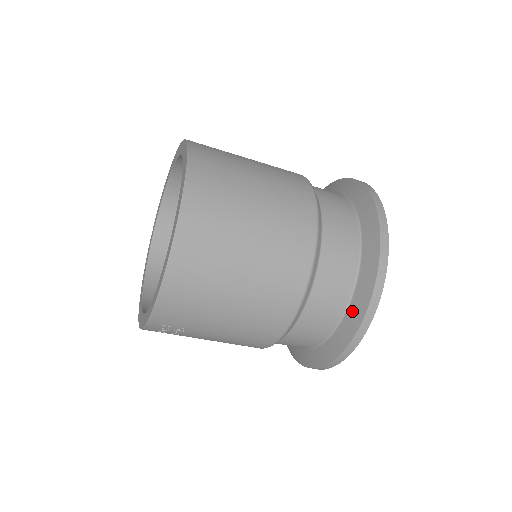
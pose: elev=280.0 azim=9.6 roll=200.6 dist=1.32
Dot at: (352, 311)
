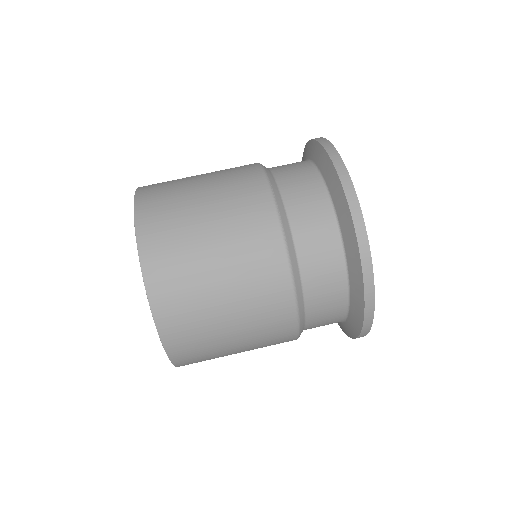
Dot at: (353, 309)
